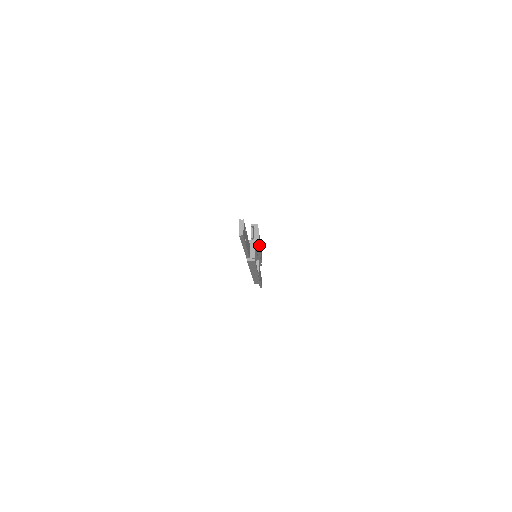
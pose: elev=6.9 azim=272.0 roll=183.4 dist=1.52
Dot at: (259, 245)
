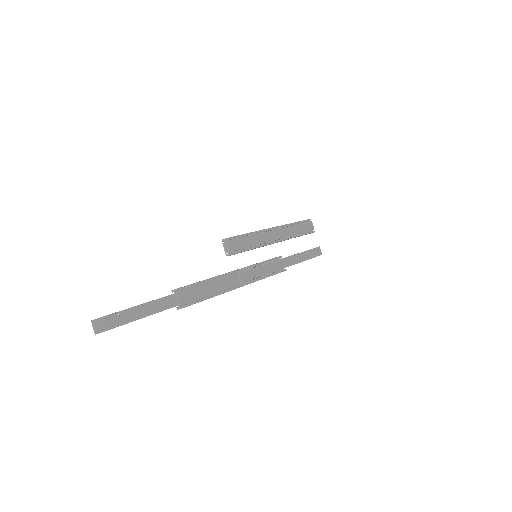
Dot at: (254, 245)
